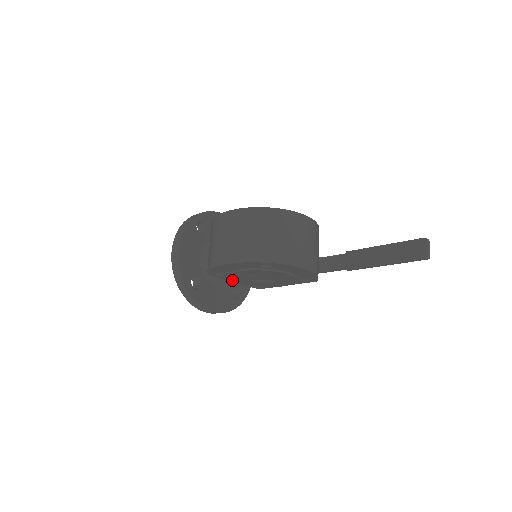
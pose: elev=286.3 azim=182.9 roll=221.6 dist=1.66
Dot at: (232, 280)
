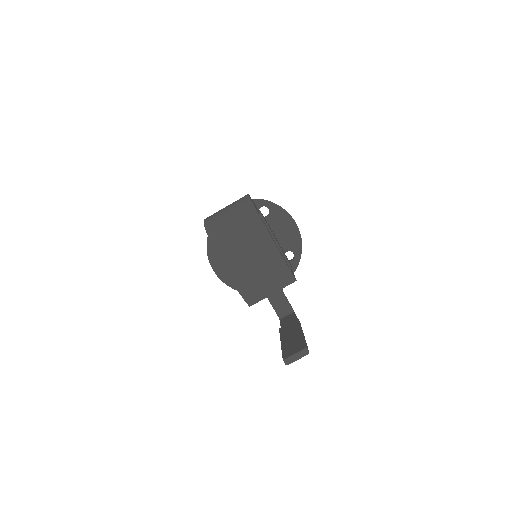
Dot at: occluded
